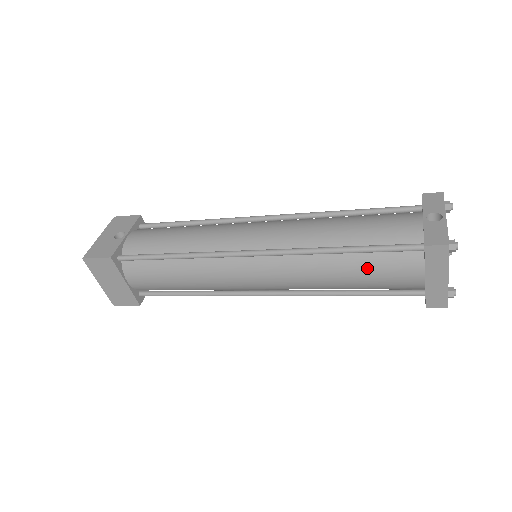
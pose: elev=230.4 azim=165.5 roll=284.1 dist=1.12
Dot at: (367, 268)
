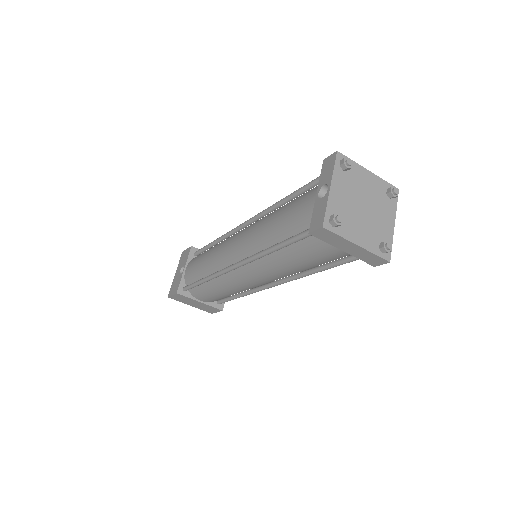
Dot at: (301, 255)
